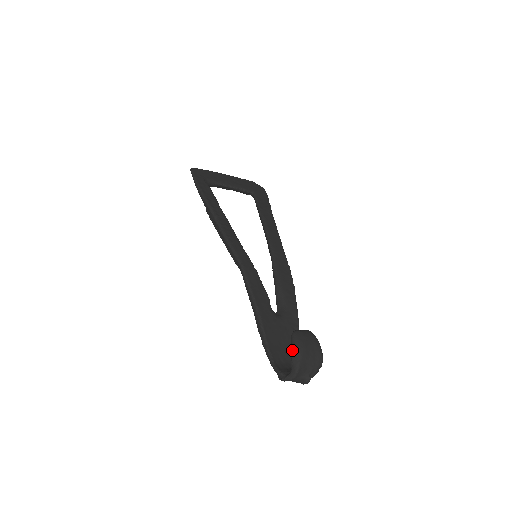
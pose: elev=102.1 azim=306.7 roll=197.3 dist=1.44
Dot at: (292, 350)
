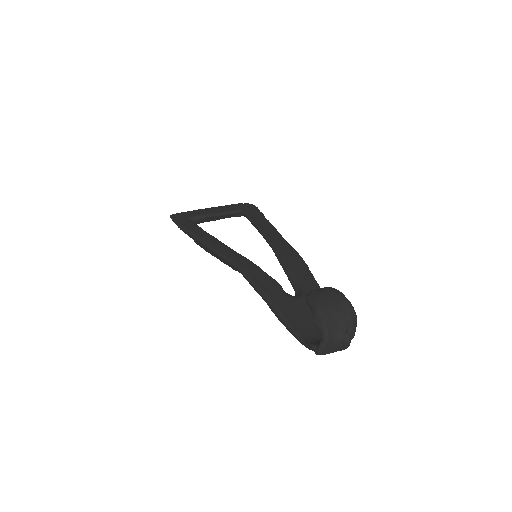
Dot at: occluded
